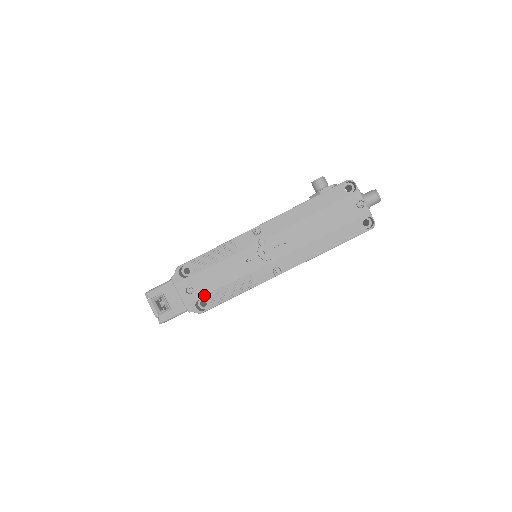
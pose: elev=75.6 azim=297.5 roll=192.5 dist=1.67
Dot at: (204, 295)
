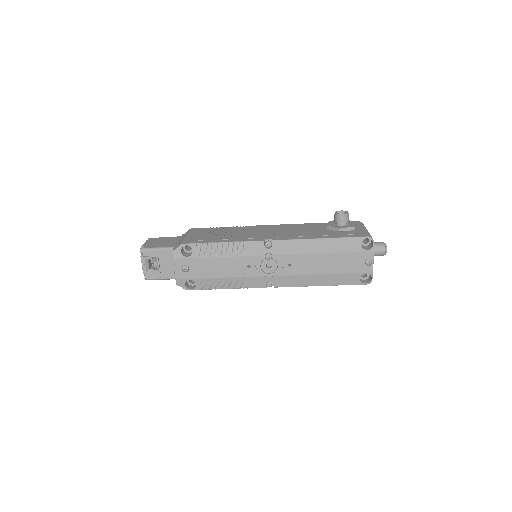
Dot at: (197, 278)
